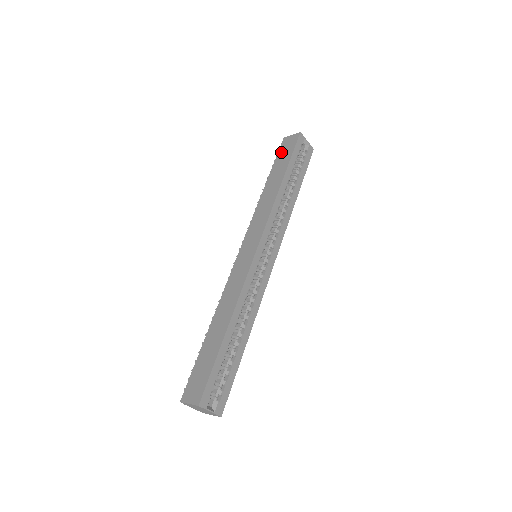
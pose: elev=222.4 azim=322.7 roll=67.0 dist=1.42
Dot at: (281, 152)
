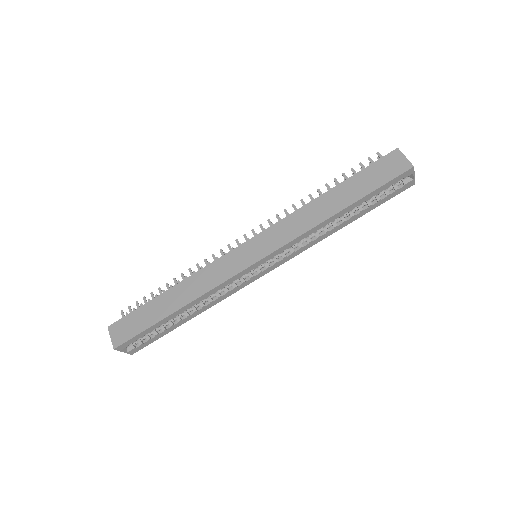
Dot at: (376, 167)
